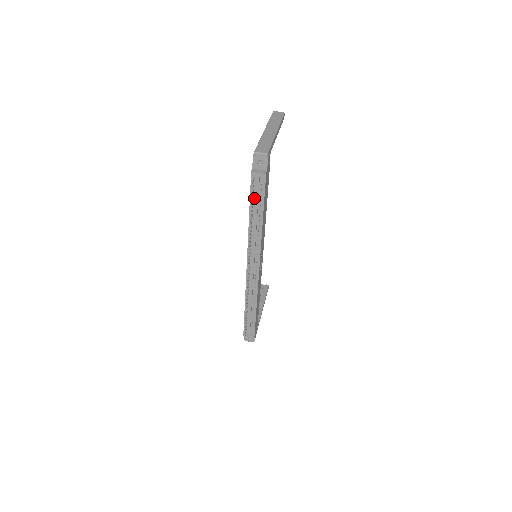
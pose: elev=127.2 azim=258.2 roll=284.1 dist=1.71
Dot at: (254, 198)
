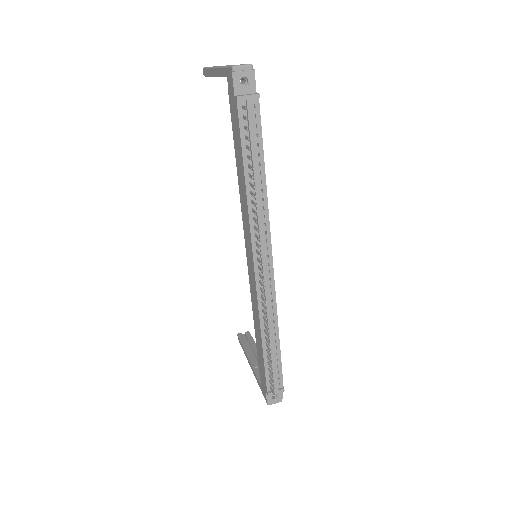
Dot at: (247, 143)
